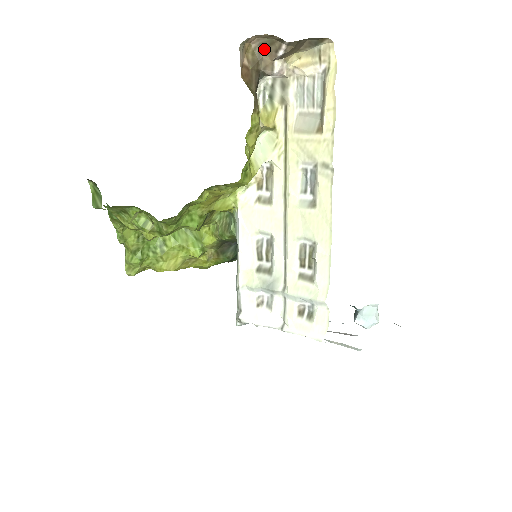
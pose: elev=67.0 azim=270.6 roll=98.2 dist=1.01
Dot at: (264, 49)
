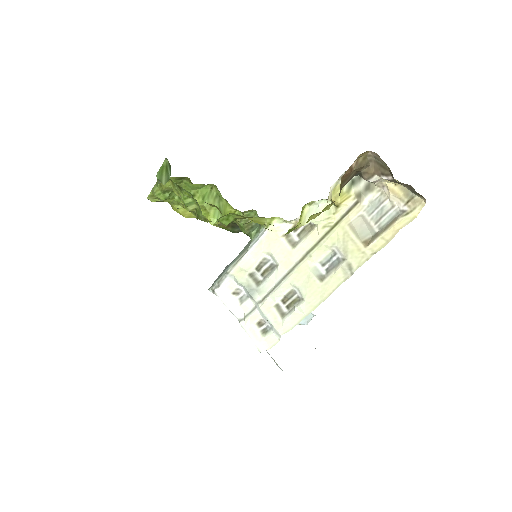
Dot at: (376, 162)
